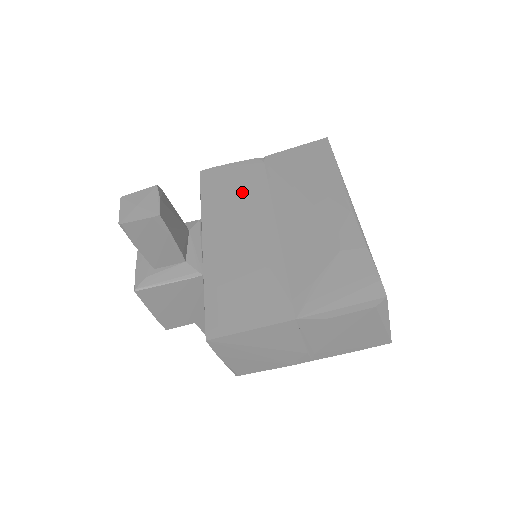
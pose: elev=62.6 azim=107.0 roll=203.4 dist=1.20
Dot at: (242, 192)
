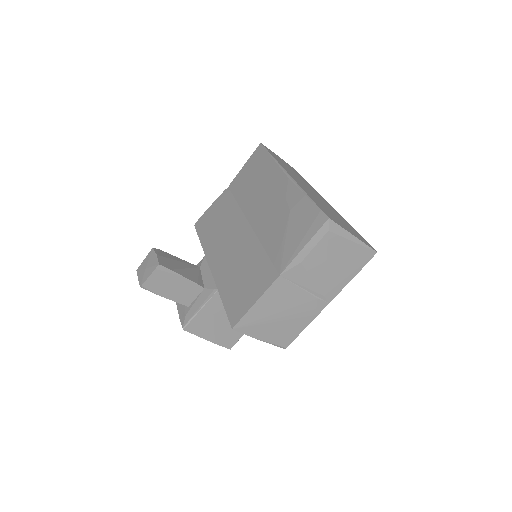
Dot at: (222, 219)
